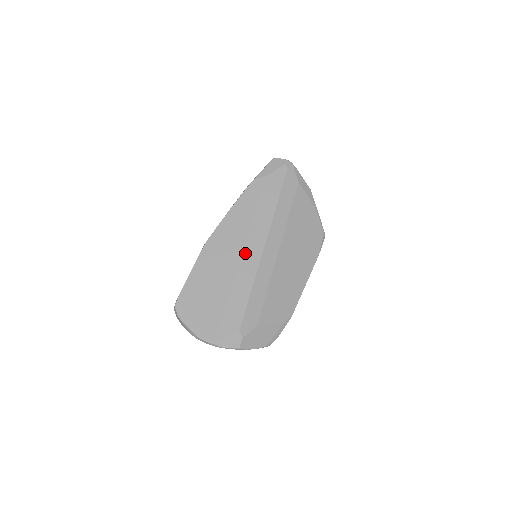
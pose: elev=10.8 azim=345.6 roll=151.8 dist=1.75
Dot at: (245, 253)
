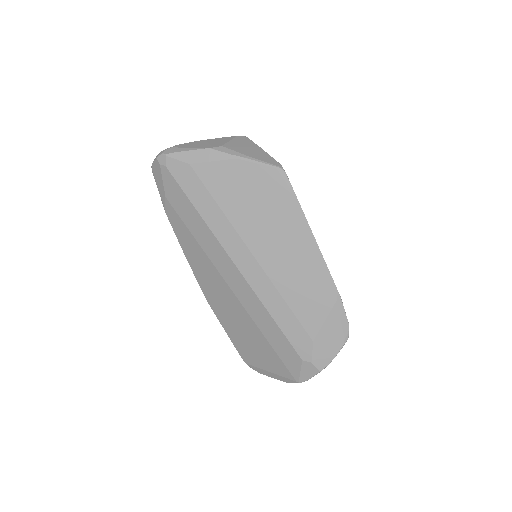
Dot at: (232, 287)
